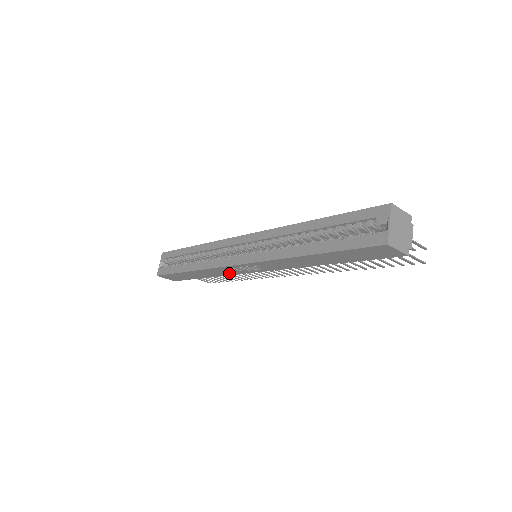
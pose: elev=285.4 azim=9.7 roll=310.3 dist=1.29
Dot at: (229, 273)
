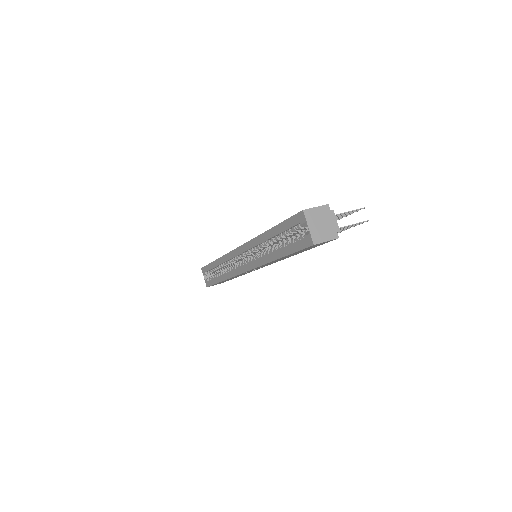
Dot at: occluded
